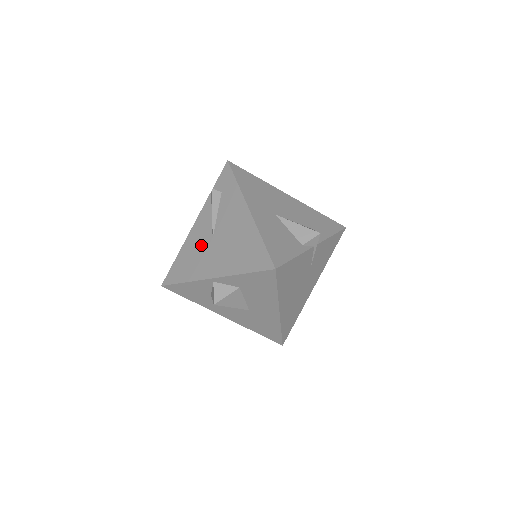
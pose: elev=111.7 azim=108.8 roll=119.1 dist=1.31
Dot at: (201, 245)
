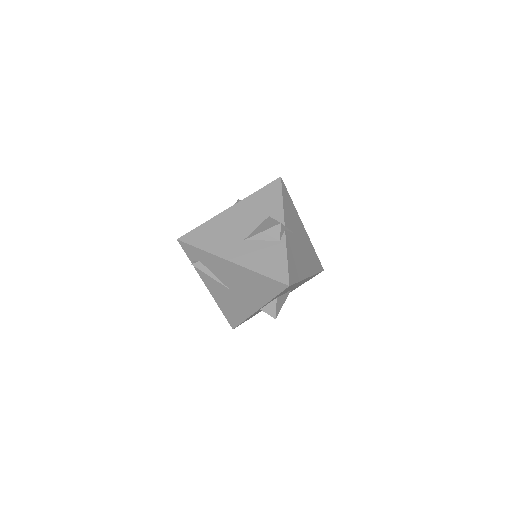
Dot at: (227, 297)
